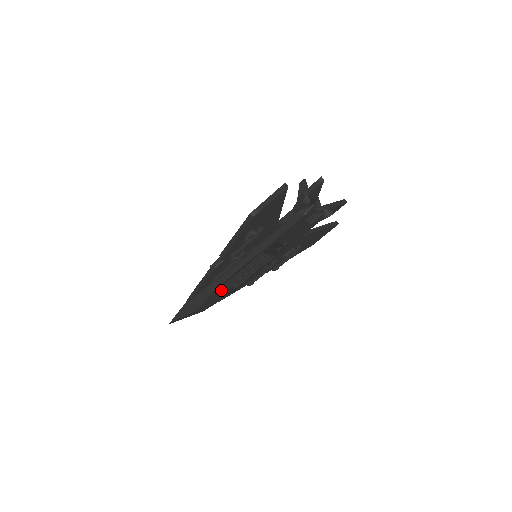
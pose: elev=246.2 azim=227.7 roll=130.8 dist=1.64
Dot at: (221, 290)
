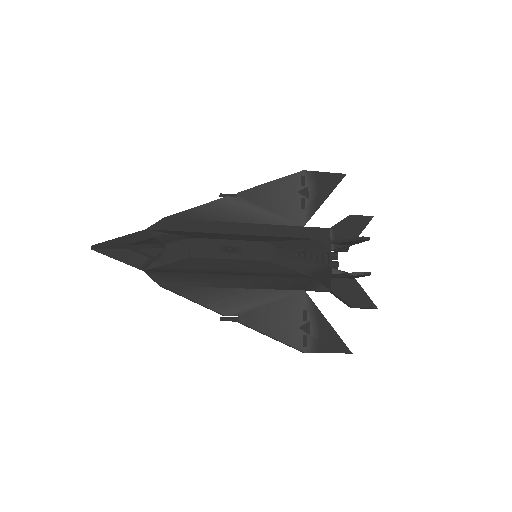
Dot at: occluded
